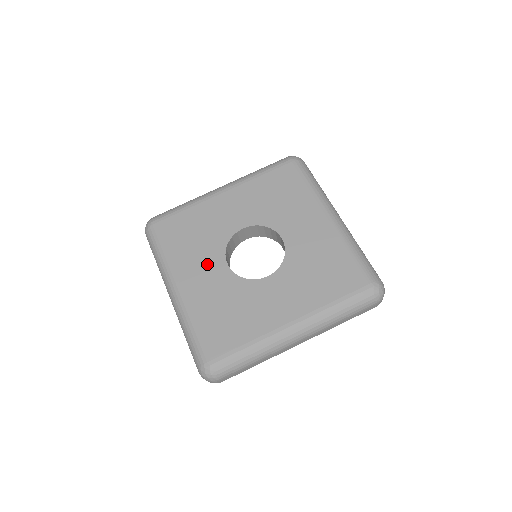
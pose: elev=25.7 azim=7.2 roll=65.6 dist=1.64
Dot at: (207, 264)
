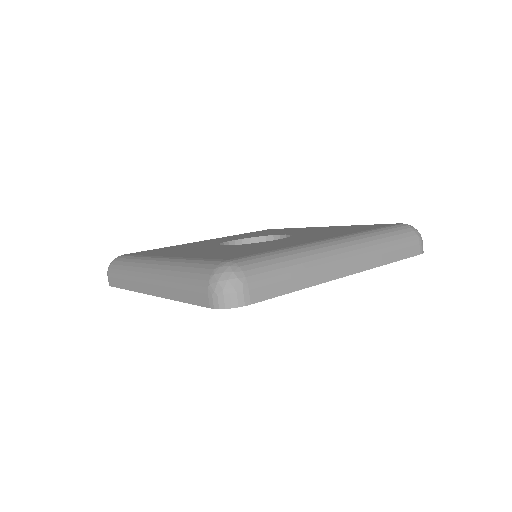
Dot at: (198, 249)
